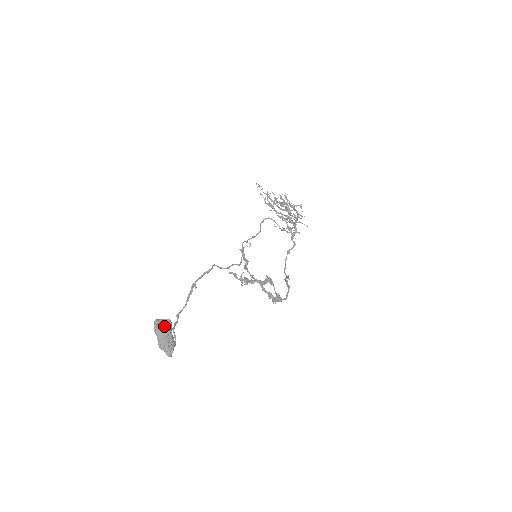
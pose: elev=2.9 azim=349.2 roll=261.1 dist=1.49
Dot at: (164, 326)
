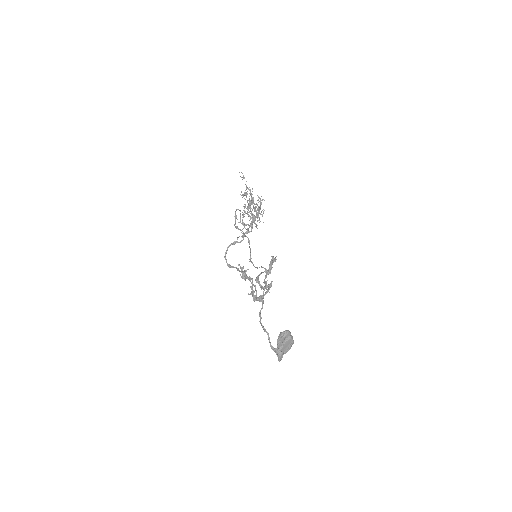
Dot at: occluded
